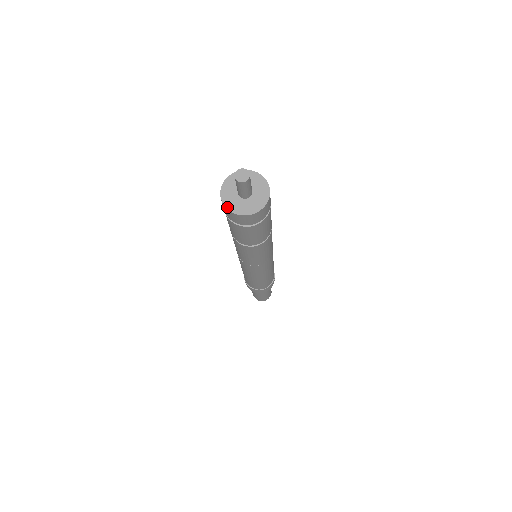
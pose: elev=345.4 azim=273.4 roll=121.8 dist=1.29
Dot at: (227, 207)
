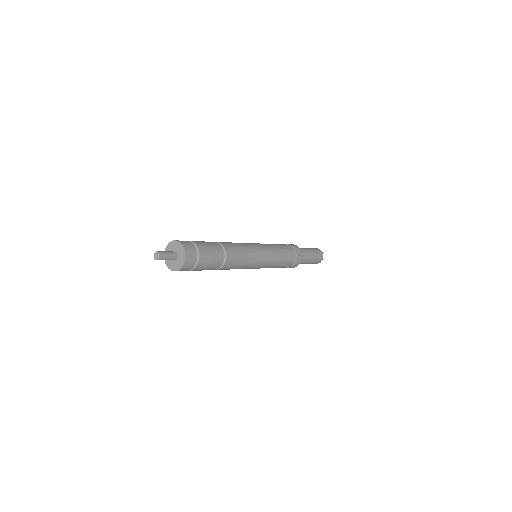
Dot at: occluded
